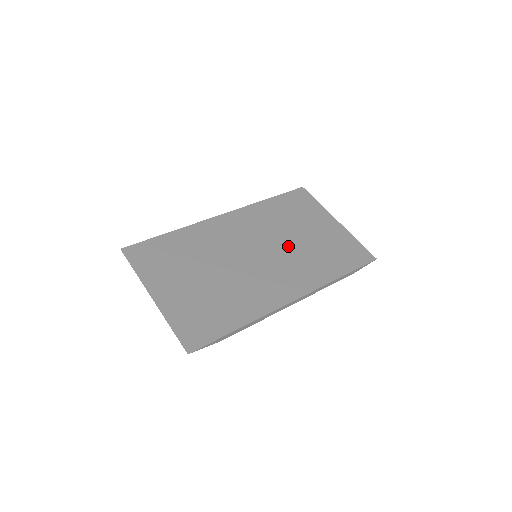
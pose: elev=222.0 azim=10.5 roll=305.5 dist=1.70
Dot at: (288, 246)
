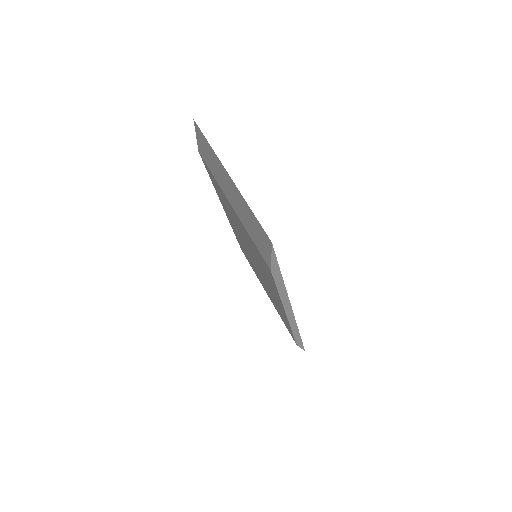
Dot at: occluded
